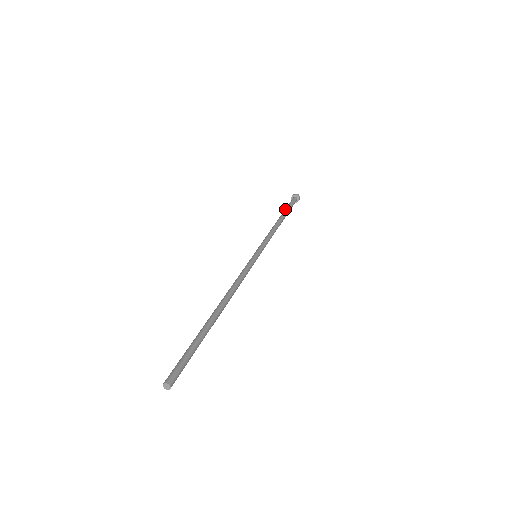
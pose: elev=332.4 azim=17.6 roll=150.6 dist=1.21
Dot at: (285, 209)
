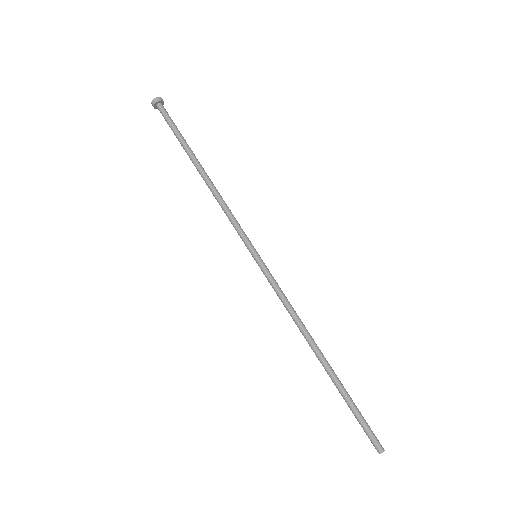
Dot at: (184, 143)
